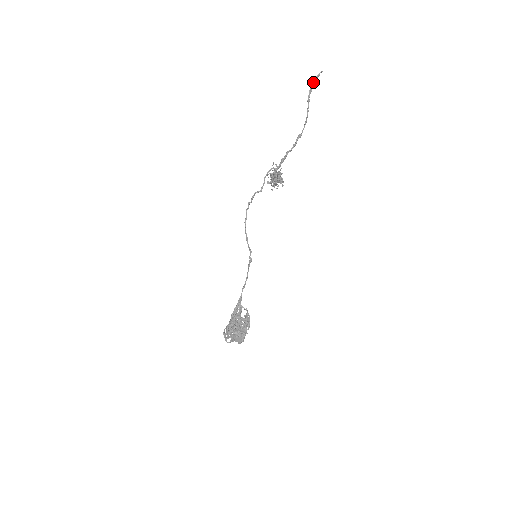
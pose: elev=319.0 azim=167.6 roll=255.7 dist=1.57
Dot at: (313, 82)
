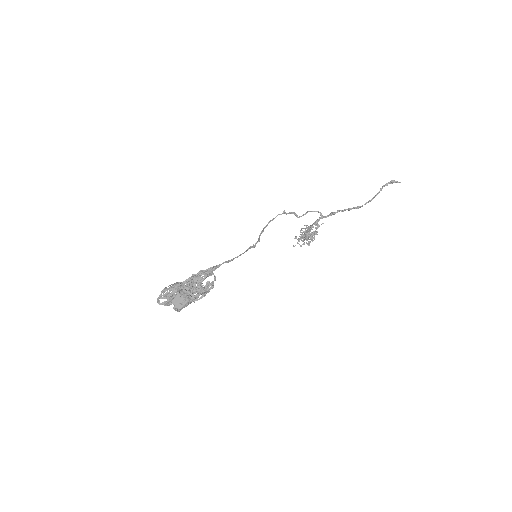
Dot at: (392, 181)
